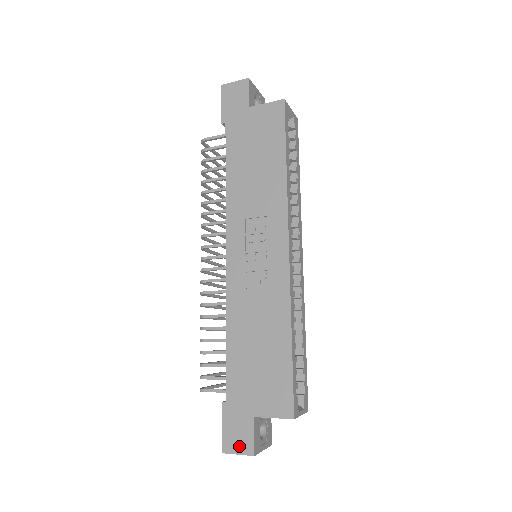
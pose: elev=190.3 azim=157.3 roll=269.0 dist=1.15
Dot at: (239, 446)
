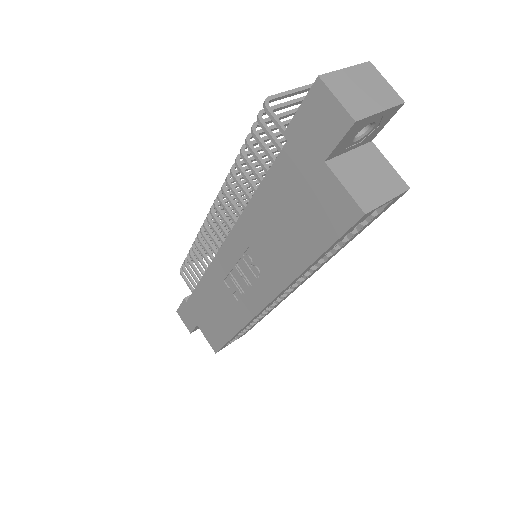
Dot at: (185, 321)
